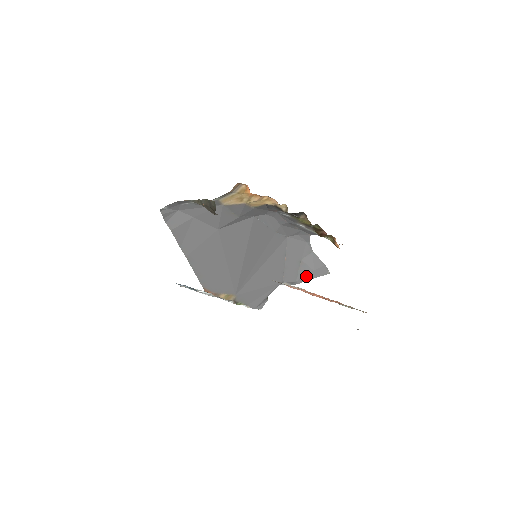
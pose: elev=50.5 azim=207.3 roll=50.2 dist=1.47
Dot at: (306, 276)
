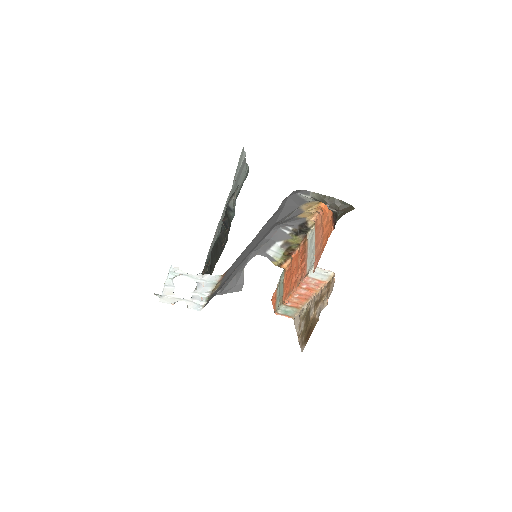
Dot at: (229, 289)
